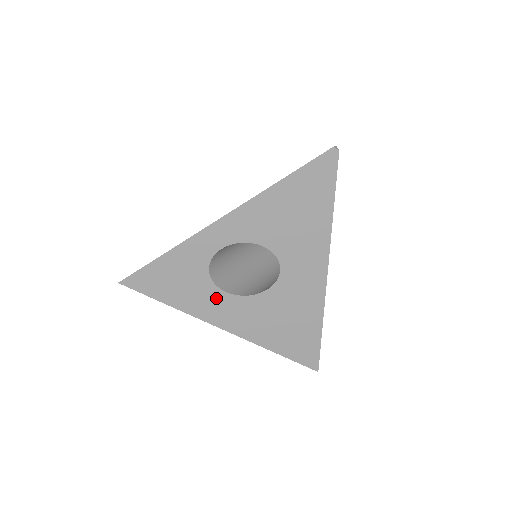
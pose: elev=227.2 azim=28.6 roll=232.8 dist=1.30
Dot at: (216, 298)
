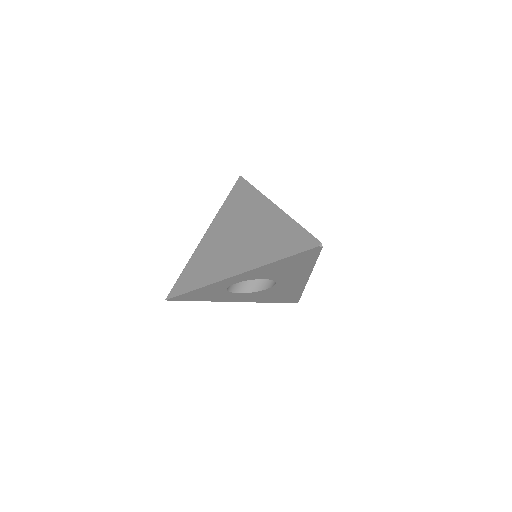
Dot at: (232, 295)
